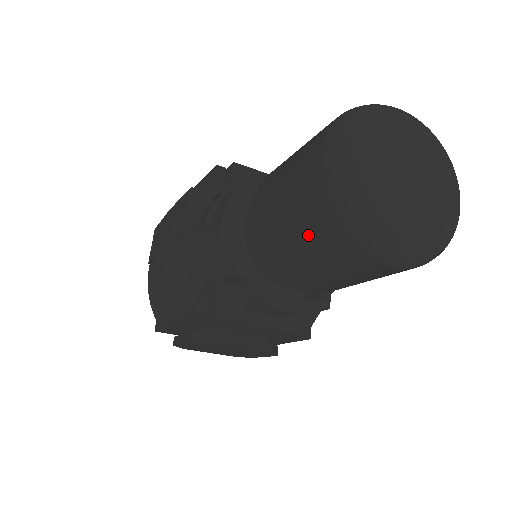
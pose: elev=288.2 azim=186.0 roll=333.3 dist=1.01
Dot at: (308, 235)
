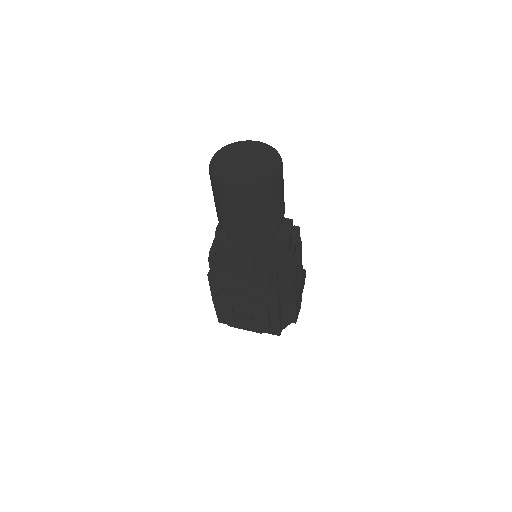
Dot at: (214, 193)
